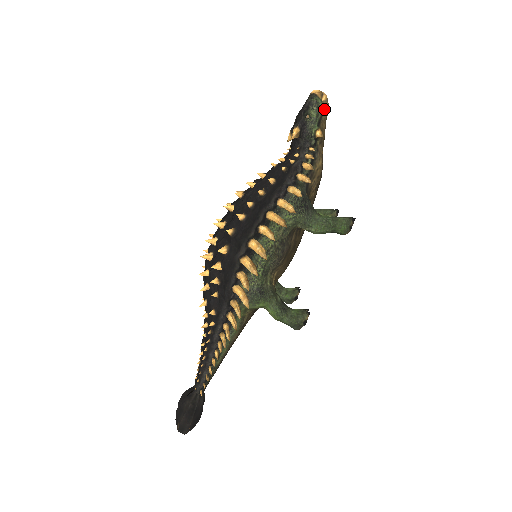
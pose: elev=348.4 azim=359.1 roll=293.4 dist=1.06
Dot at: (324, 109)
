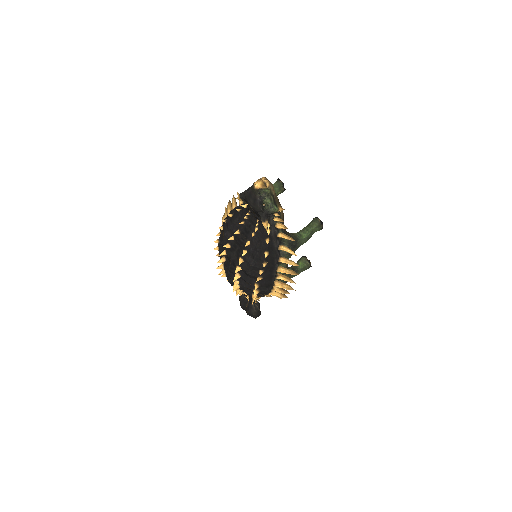
Dot at: (272, 191)
